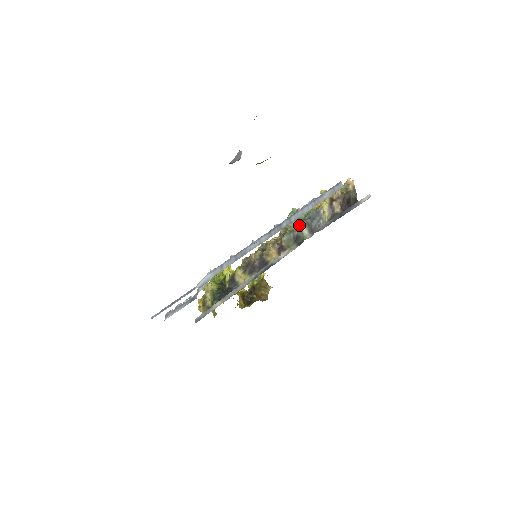
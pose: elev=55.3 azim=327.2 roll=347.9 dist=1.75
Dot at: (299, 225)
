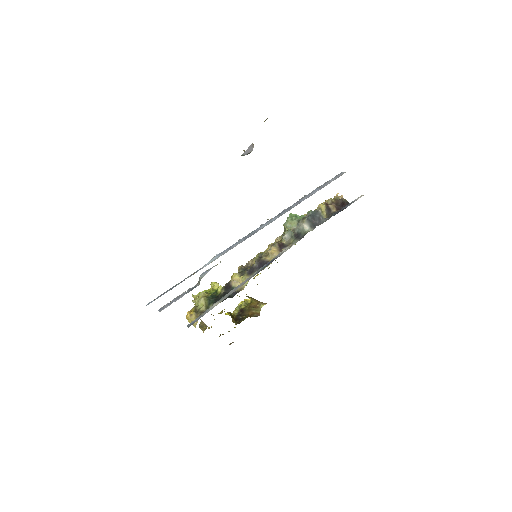
Dot at: (300, 223)
